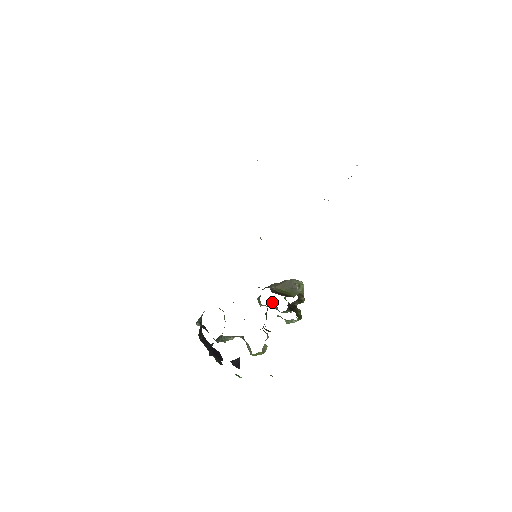
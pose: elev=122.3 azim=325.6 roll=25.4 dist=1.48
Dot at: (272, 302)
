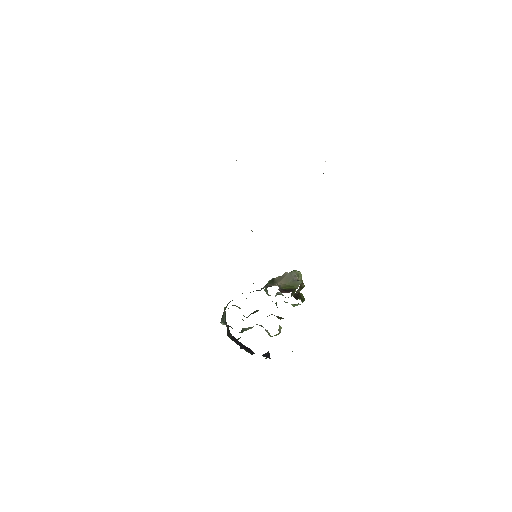
Dot at: (279, 293)
